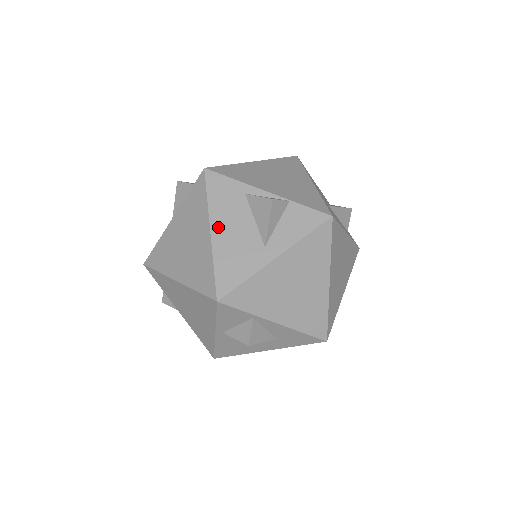
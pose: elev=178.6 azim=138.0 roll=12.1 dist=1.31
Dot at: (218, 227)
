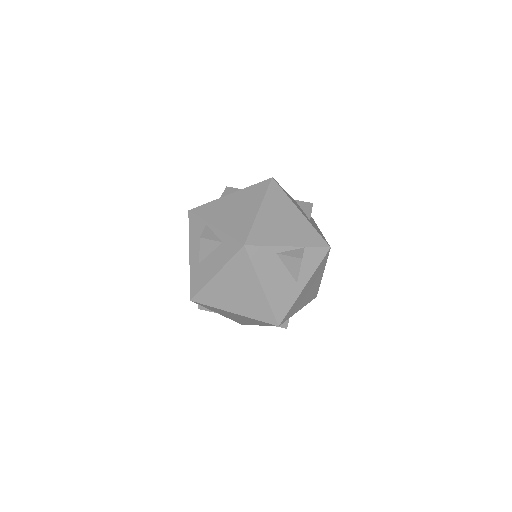
Dot at: (266, 283)
